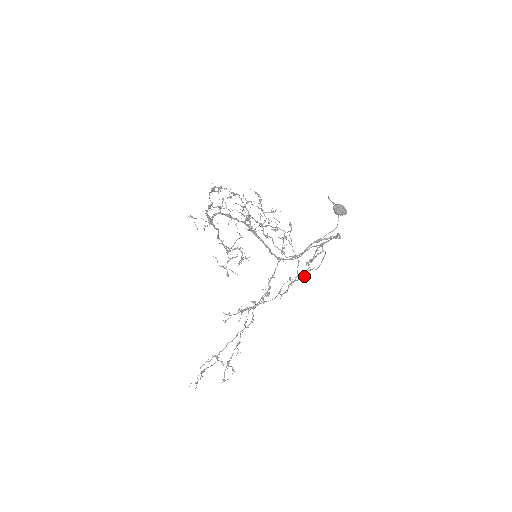
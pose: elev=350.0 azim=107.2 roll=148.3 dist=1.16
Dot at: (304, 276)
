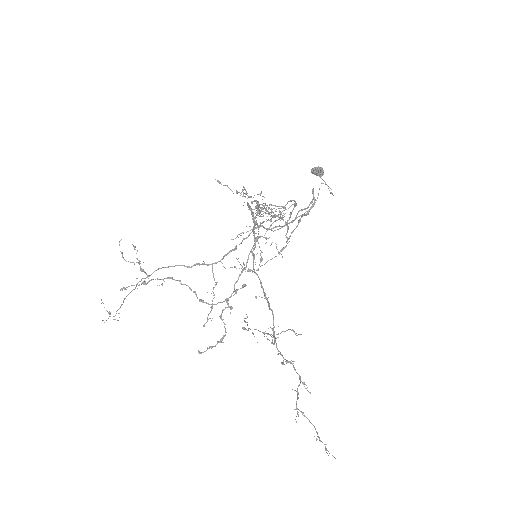
Dot at: occluded
